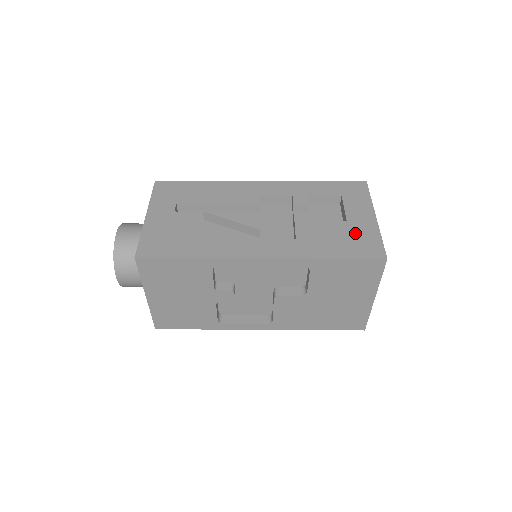
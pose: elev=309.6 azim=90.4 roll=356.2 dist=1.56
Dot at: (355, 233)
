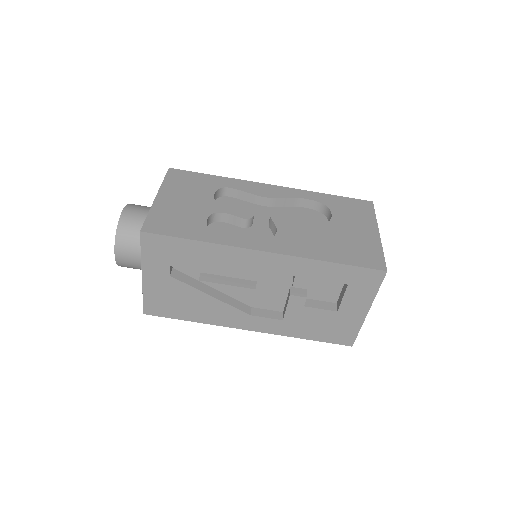
Dot at: (338, 324)
